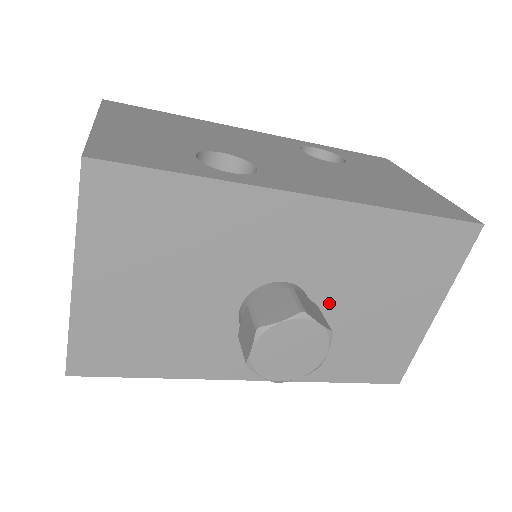
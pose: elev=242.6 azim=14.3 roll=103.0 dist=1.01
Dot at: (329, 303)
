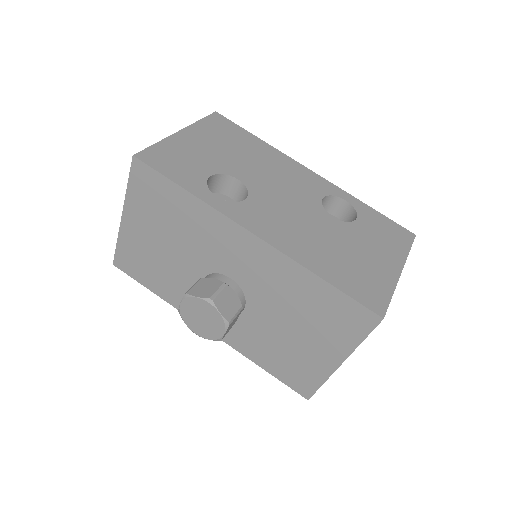
Dot at: (259, 309)
